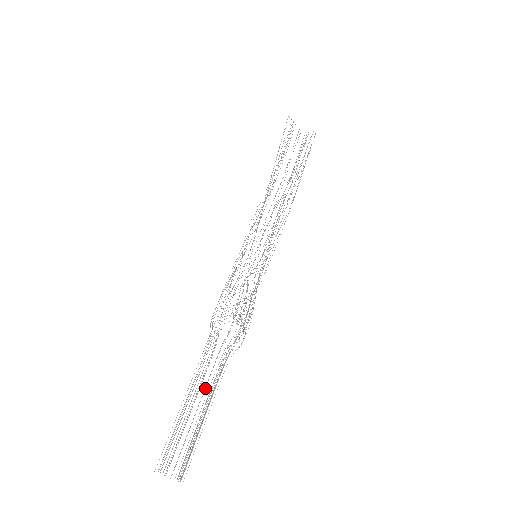
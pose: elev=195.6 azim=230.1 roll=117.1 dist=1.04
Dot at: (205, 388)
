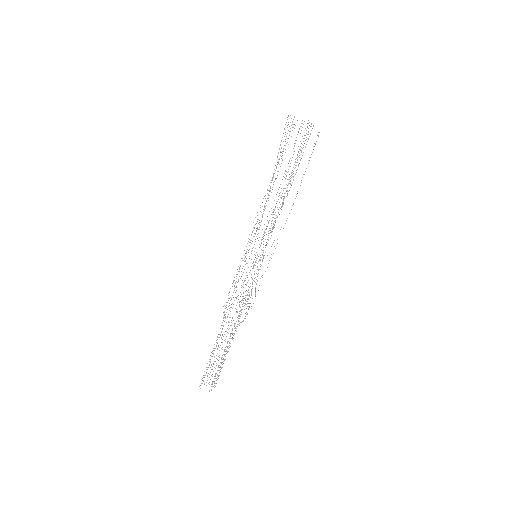
Dot at: occluded
